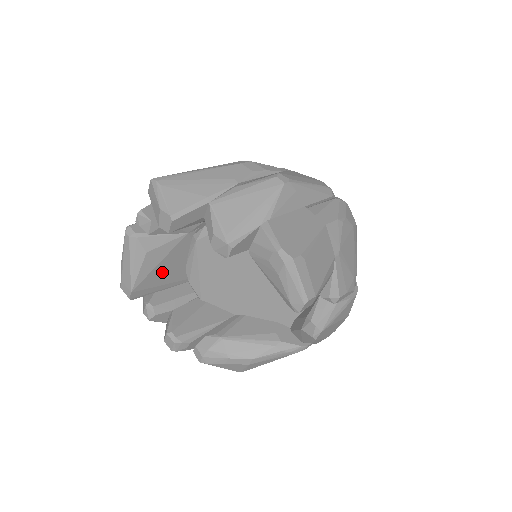
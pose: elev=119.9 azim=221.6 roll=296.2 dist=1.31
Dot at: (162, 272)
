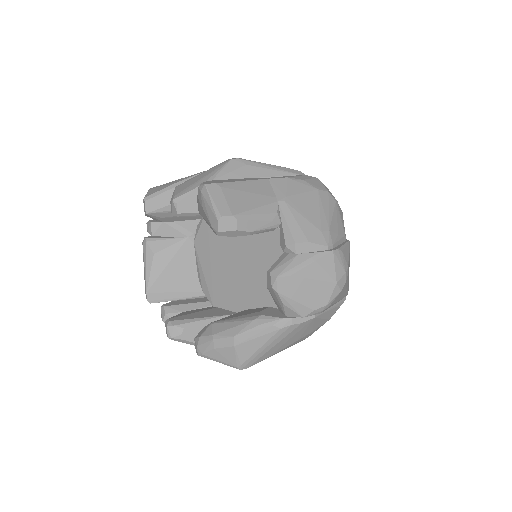
Dot at: (173, 277)
